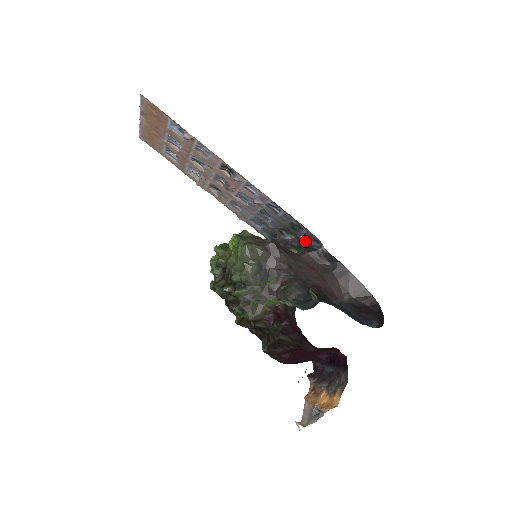
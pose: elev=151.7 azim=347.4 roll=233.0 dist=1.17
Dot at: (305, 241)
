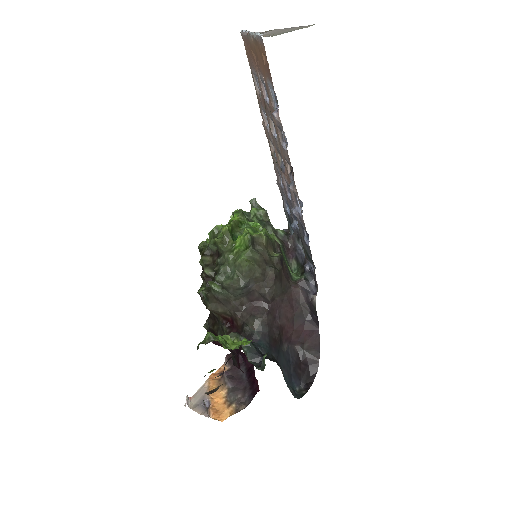
Dot at: (307, 274)
